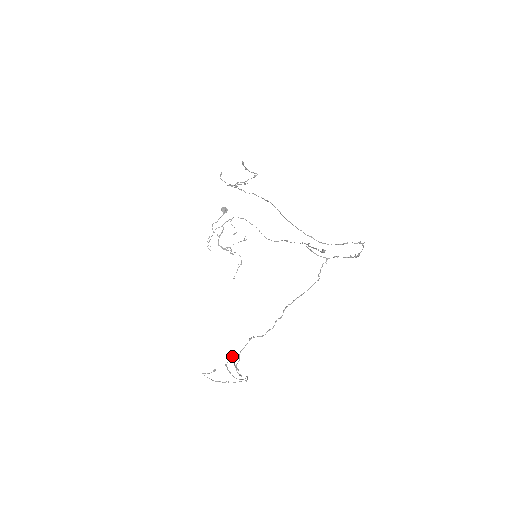
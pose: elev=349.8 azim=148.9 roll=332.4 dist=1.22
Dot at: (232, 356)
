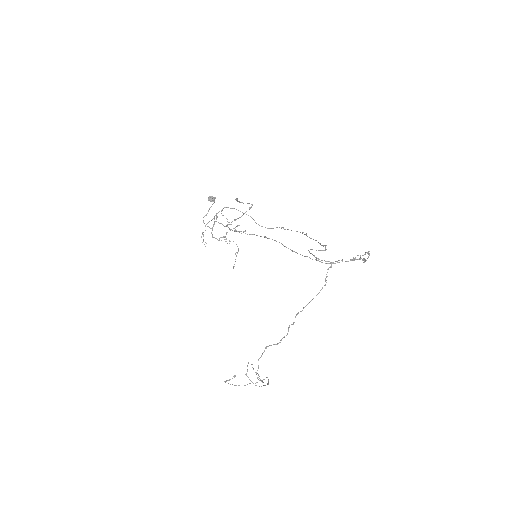
Dot at: occluded
